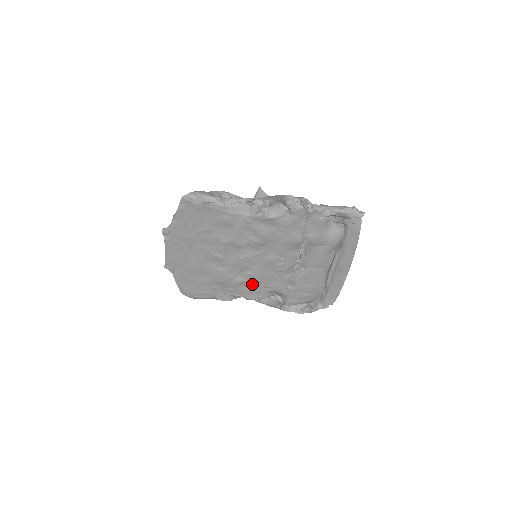
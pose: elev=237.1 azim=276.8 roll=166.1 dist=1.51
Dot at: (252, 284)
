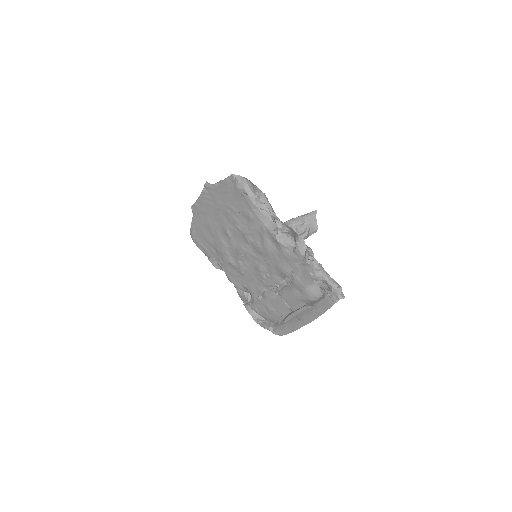
Dot at: (238, 271)
